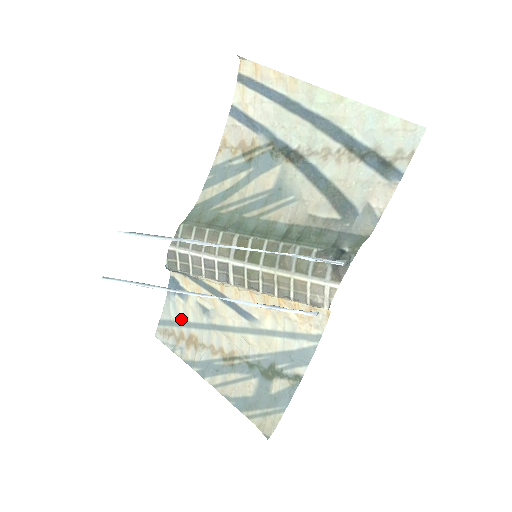
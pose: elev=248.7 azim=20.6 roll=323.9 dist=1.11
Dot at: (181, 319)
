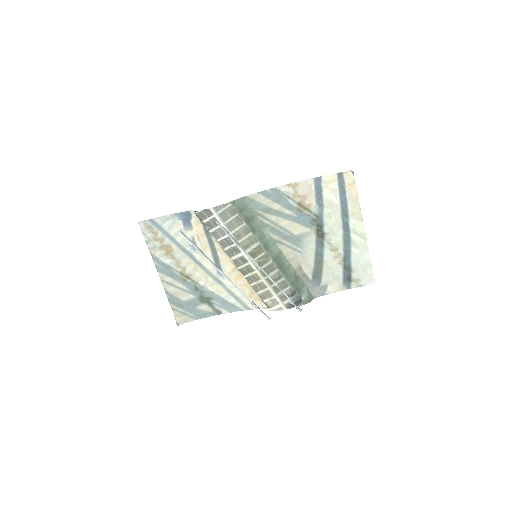
Dot at: (170, 233)
